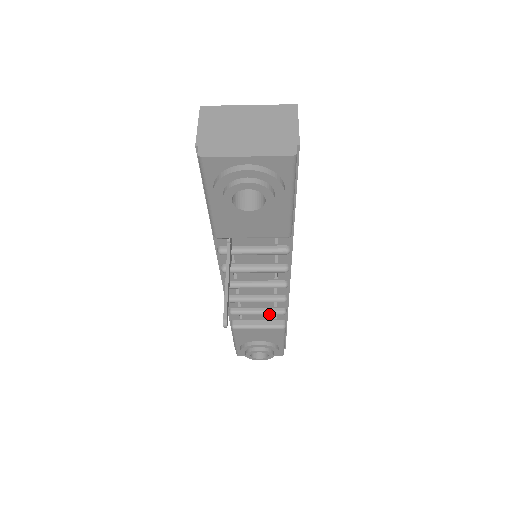
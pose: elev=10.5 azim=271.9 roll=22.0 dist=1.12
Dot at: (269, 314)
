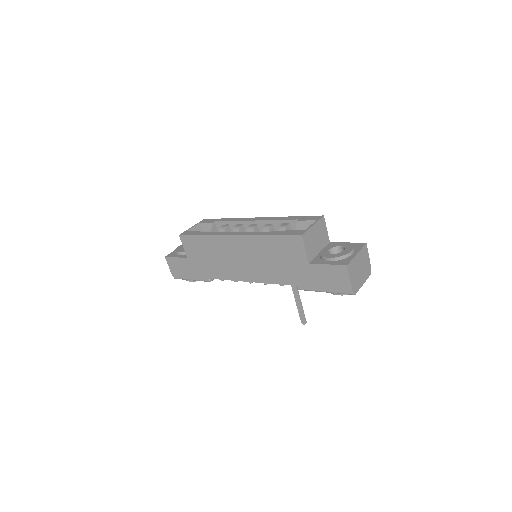
Dot at: occluded
